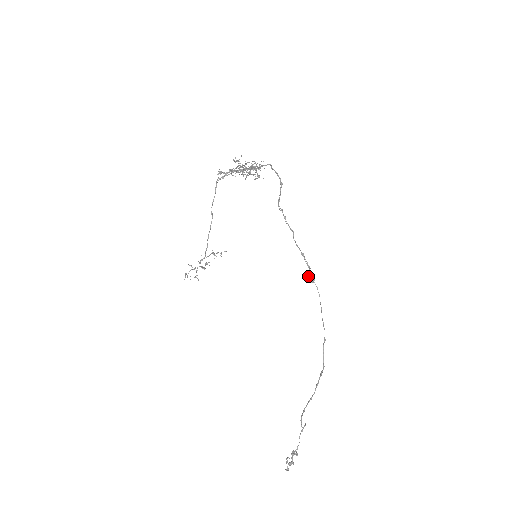
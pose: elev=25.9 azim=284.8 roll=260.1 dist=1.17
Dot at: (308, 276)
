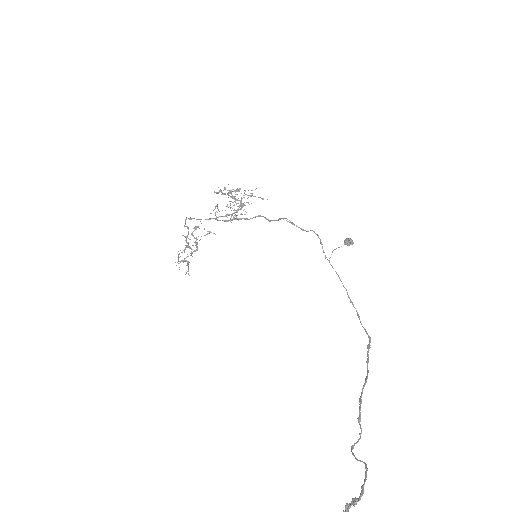
Dot at: occluded
